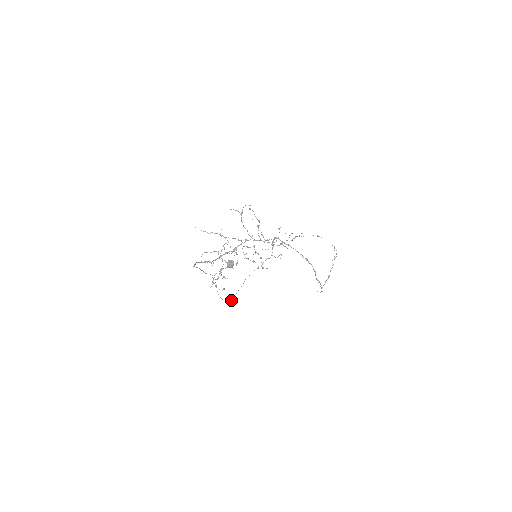
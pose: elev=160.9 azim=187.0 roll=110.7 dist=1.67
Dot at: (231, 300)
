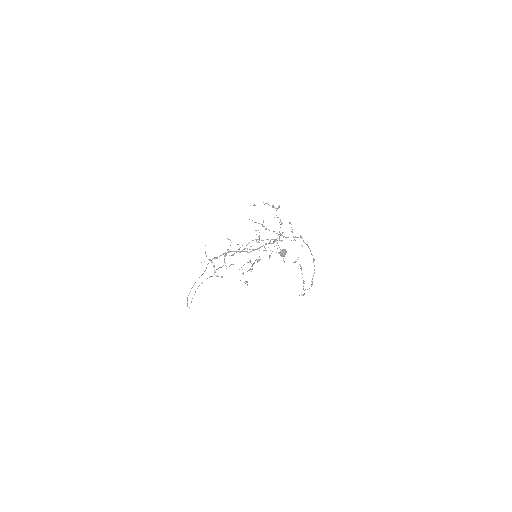
Dot at: occluded
